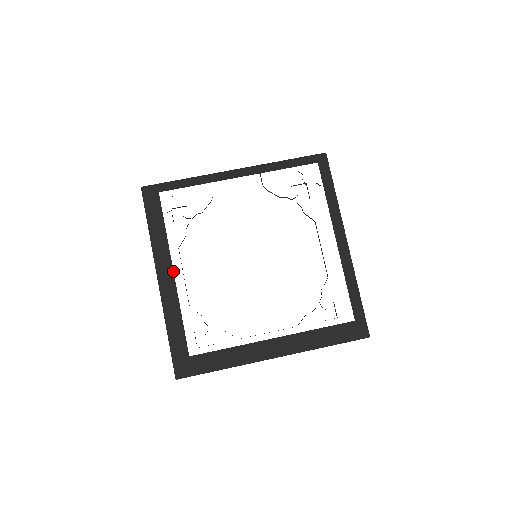
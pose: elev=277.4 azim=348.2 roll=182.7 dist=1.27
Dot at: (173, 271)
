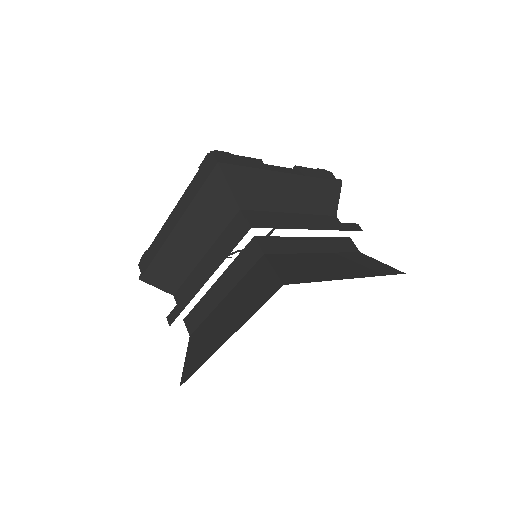
Dot at: (204, 256)
